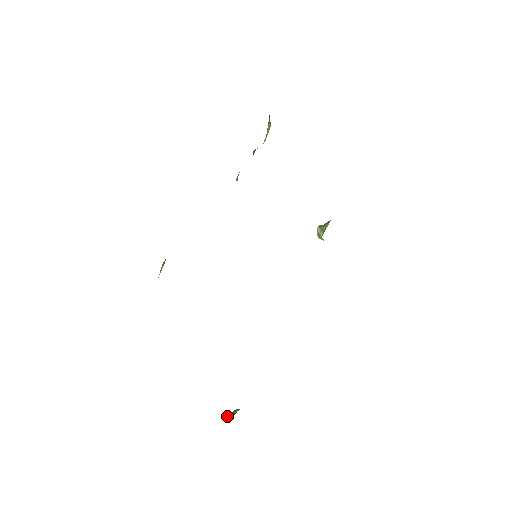
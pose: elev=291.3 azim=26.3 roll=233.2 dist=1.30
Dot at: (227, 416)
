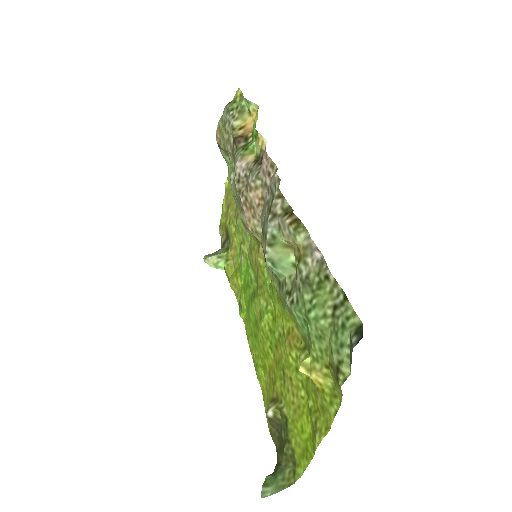
Dot at: (261, 494)
